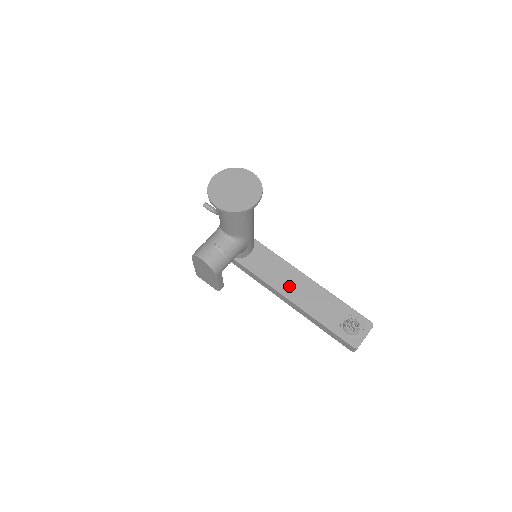
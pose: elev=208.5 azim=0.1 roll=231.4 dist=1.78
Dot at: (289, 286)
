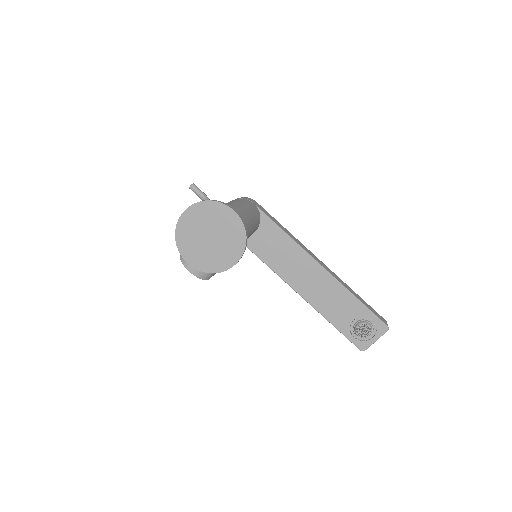
Dot at: (298, 276)
